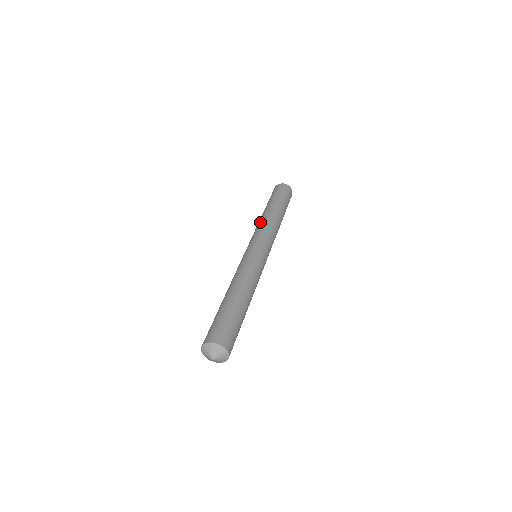
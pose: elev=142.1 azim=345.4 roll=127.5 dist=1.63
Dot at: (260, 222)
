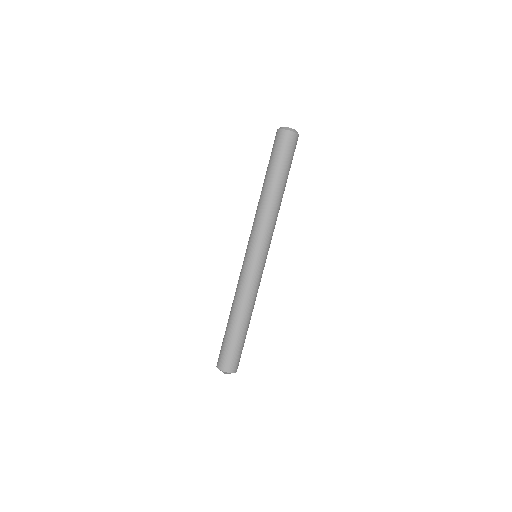
Dot at: (256, 211)
